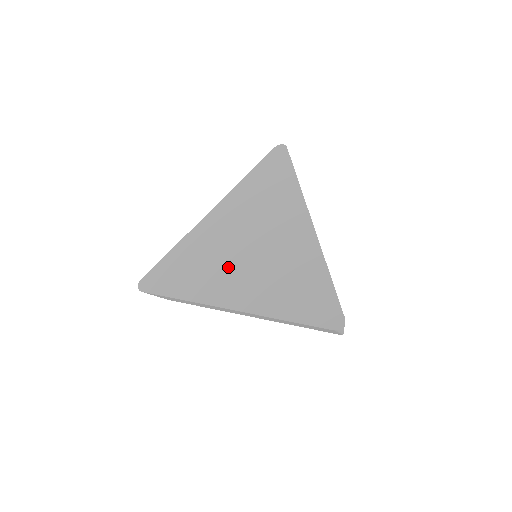
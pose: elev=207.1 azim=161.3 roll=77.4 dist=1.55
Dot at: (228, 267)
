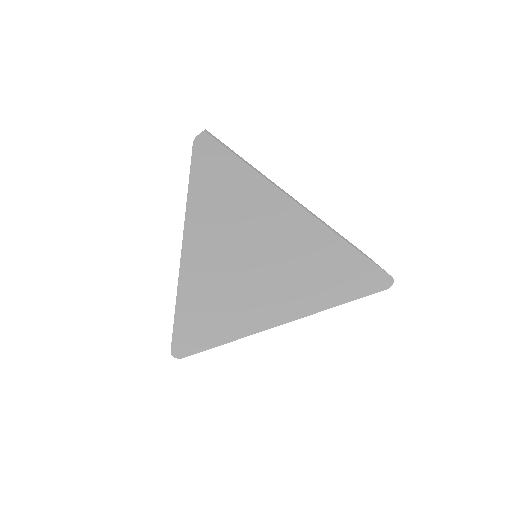
Dot at: (253, 297)
